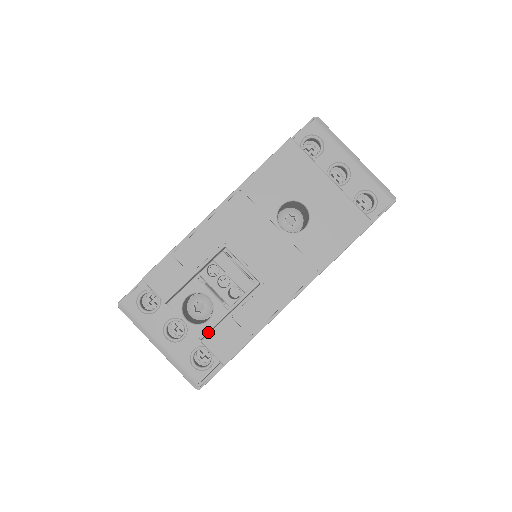
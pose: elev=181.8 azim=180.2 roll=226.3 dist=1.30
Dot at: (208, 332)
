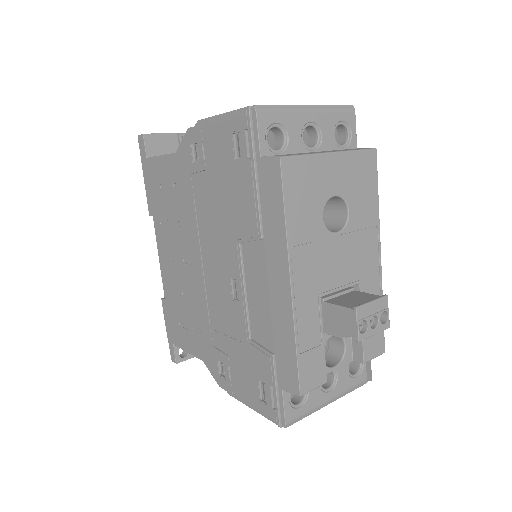
Dot at: (352, 352)
